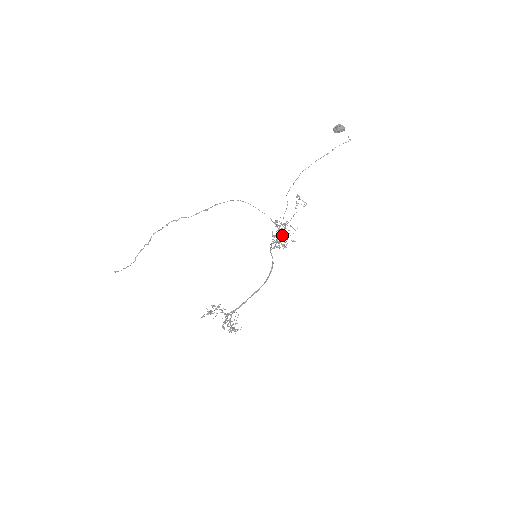
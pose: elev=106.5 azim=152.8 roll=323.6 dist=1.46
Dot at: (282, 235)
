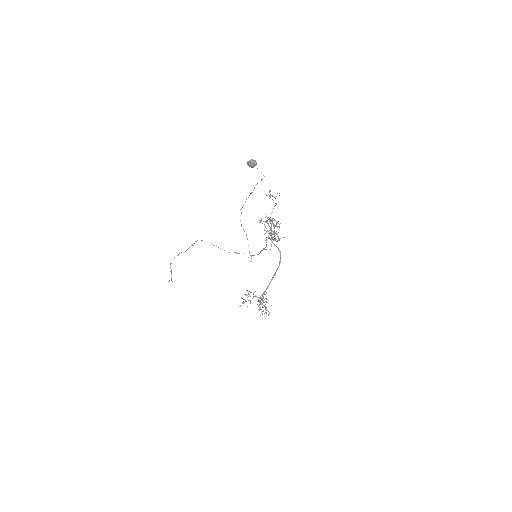
Dot at: (273, 226)
